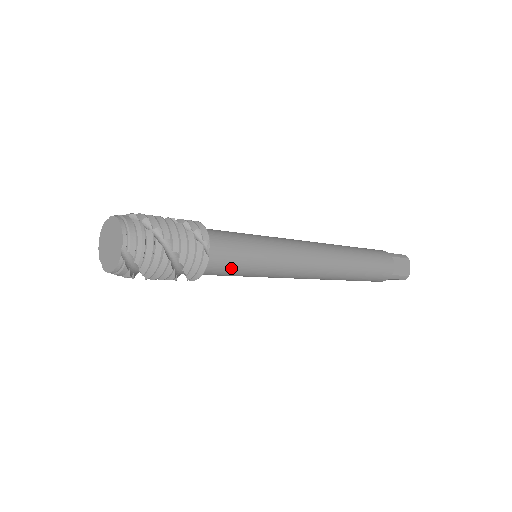
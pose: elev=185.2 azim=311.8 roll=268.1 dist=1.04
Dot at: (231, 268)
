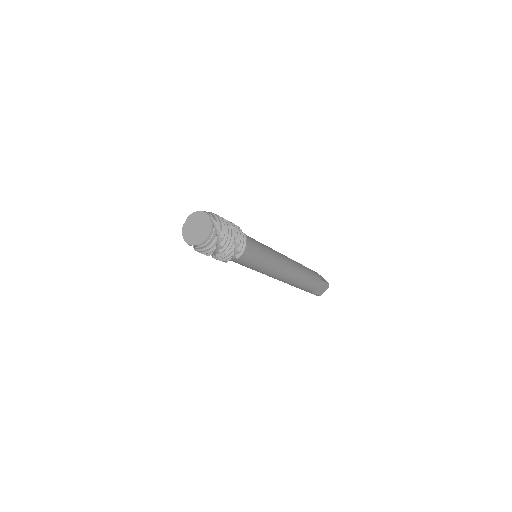
Dot at: (254, 248)
